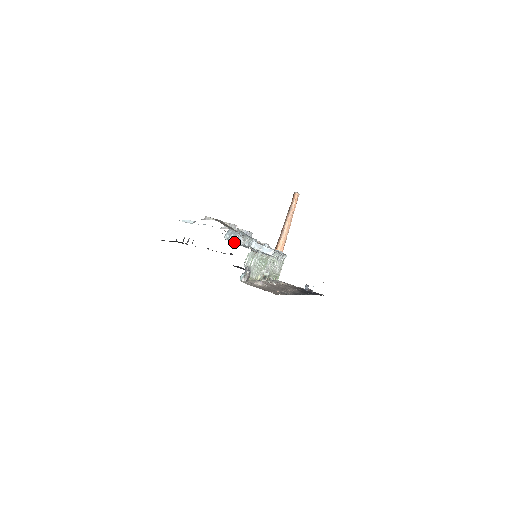
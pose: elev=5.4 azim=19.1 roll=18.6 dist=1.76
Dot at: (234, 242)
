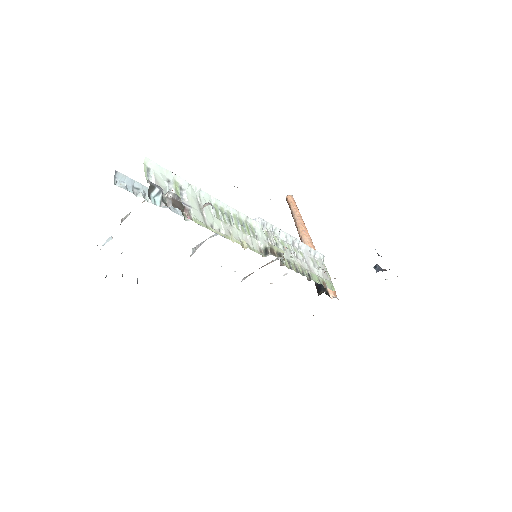
Dot at: occluded
